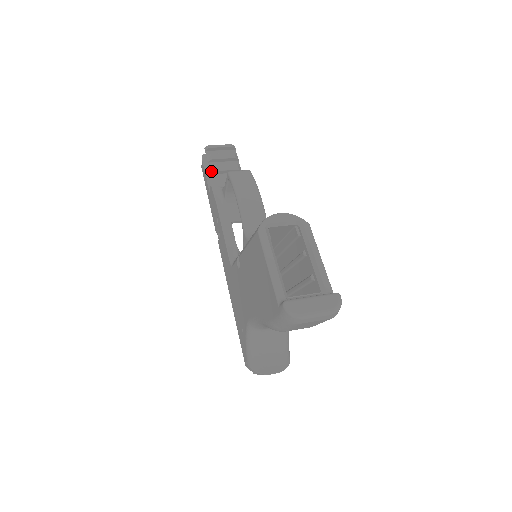
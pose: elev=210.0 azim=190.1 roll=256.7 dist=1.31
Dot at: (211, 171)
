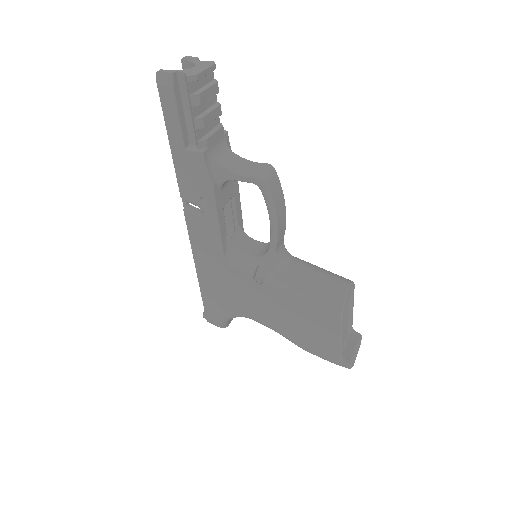
Dot at: (199, 126)
